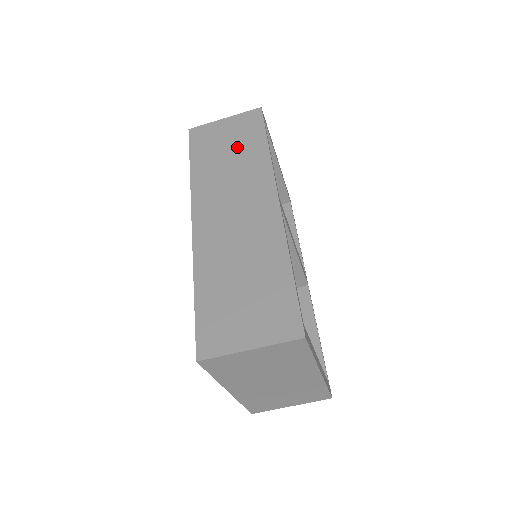
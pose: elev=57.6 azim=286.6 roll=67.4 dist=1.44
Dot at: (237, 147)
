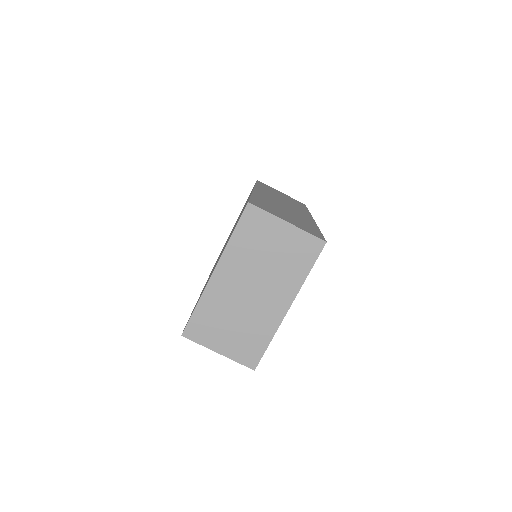
Dot at: (289, 199)
